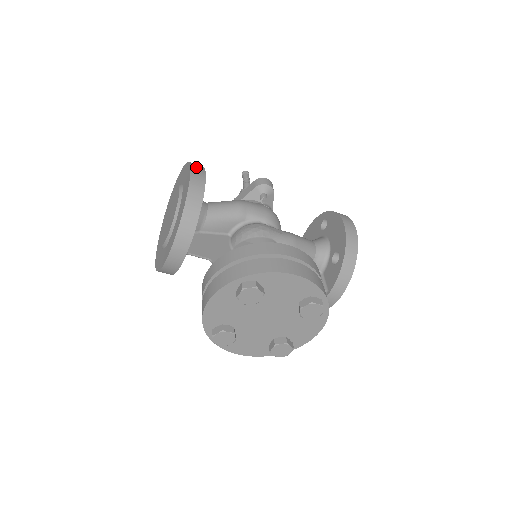
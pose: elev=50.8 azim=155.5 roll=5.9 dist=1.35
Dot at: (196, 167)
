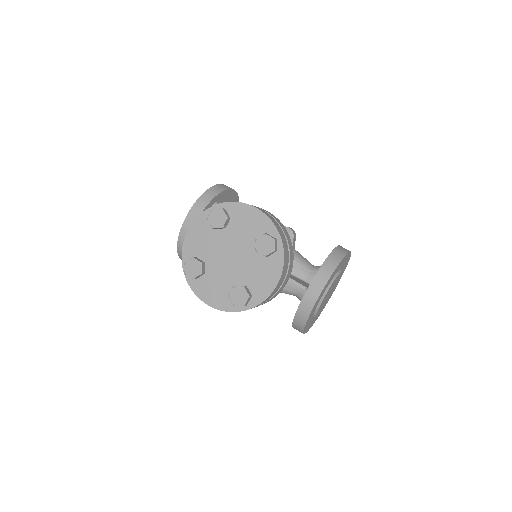
Dot at: occluded
